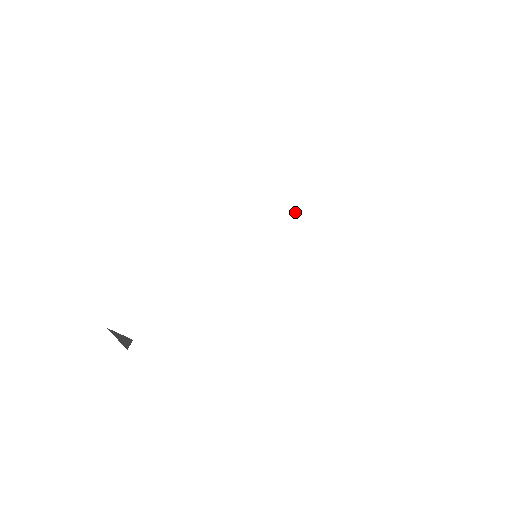
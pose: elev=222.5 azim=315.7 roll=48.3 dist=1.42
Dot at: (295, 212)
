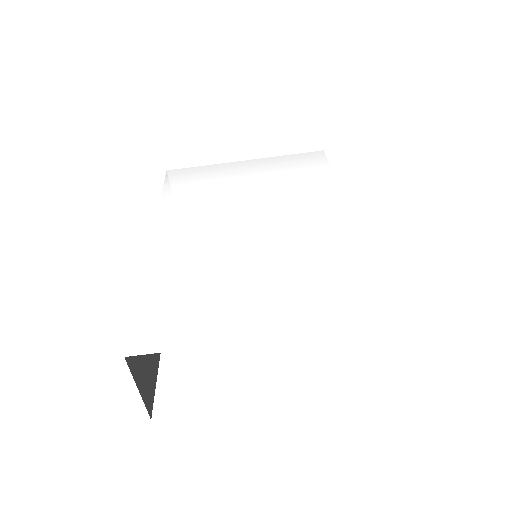
Dot at: (243, 197)
